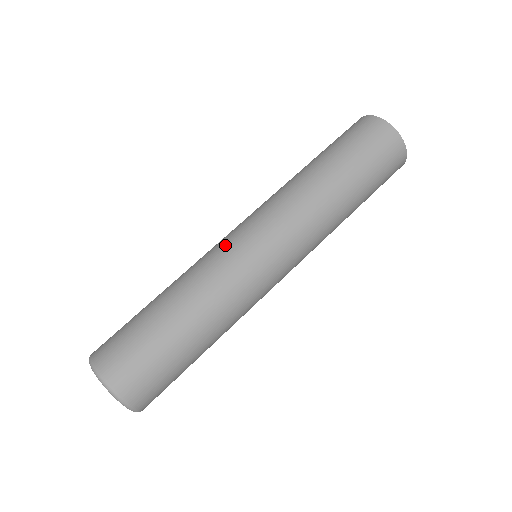
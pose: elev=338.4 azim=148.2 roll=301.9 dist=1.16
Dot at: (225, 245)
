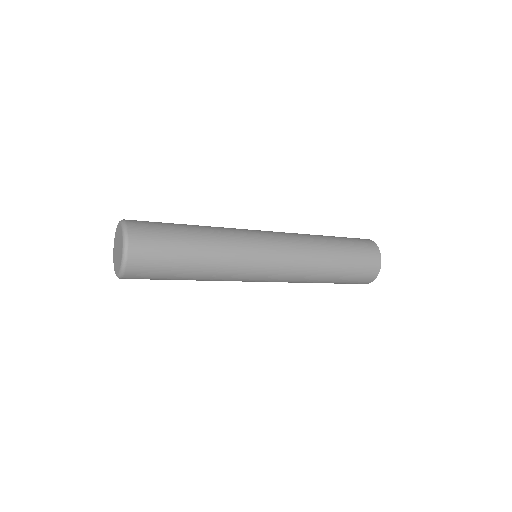
Dot at: (248, 231)
